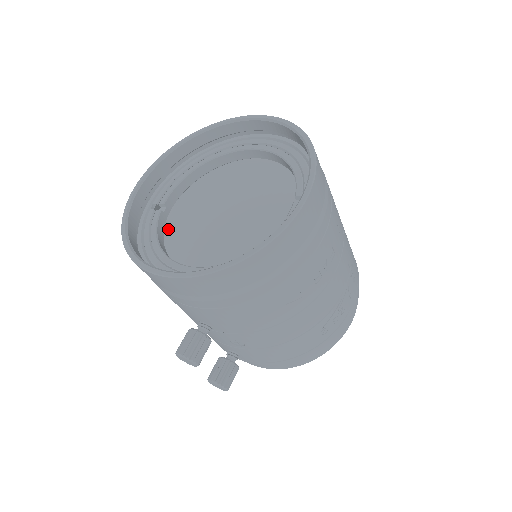
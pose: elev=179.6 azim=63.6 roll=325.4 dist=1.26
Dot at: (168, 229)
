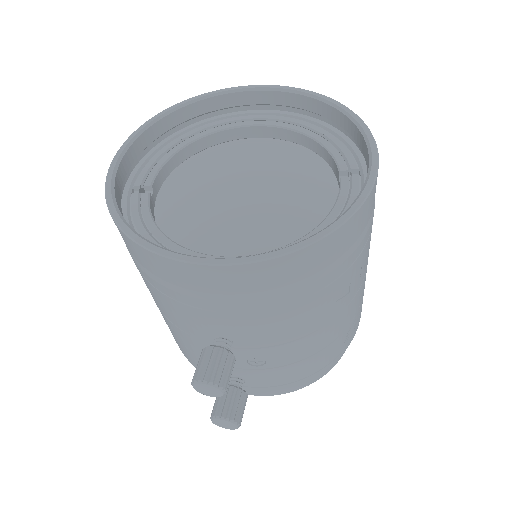
Dot at: (161, 217)
